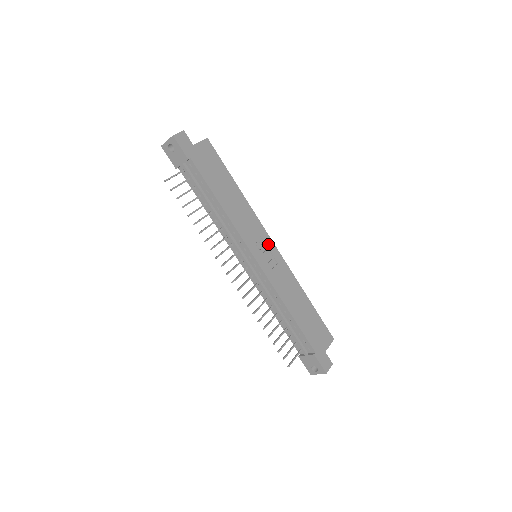
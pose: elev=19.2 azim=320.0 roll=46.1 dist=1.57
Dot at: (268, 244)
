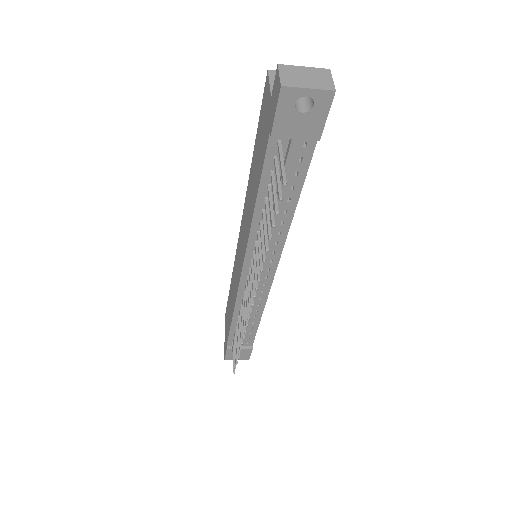
Dot at: occluded
